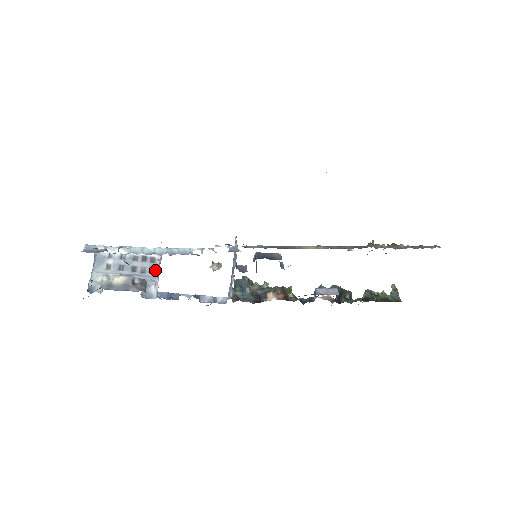
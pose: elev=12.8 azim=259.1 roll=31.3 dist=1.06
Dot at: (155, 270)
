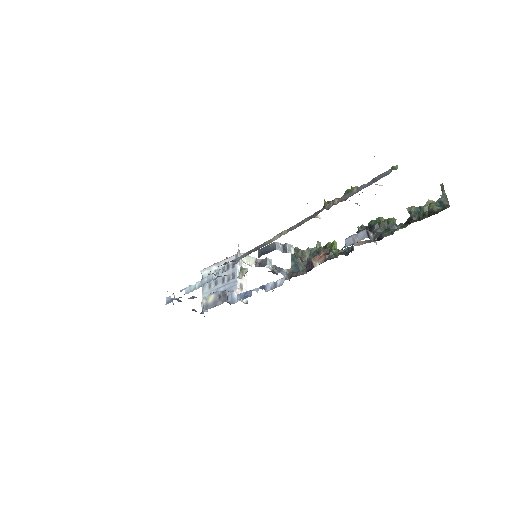
Dot at: (235, 274)
